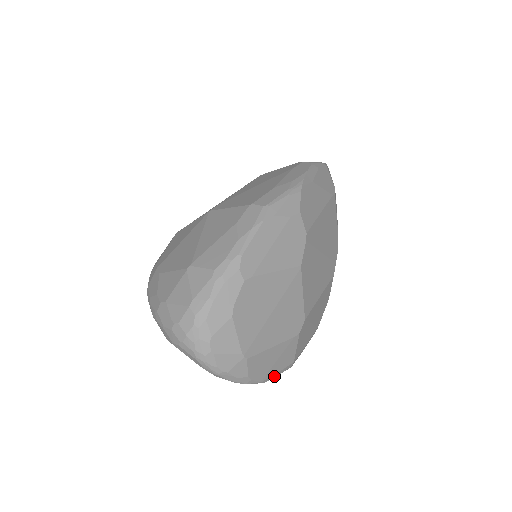
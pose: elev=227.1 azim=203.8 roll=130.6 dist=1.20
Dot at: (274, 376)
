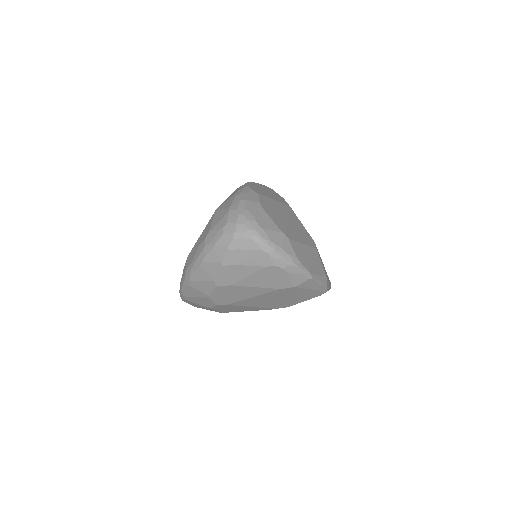
Dot at: (317, 279)
